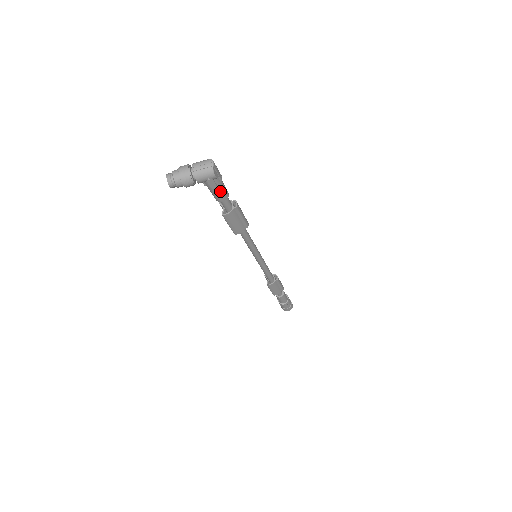
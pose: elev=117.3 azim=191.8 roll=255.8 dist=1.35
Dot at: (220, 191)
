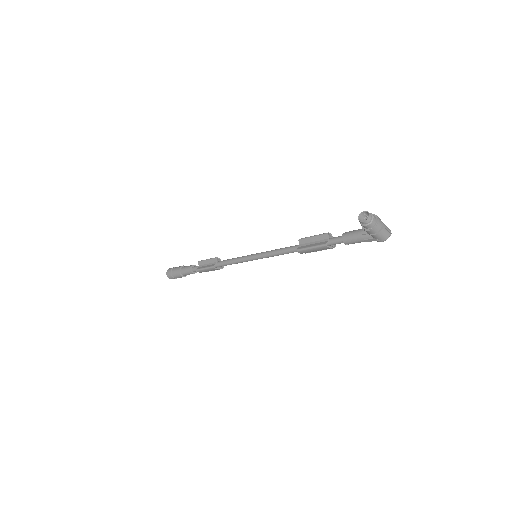
Dot at: (359, 242)
